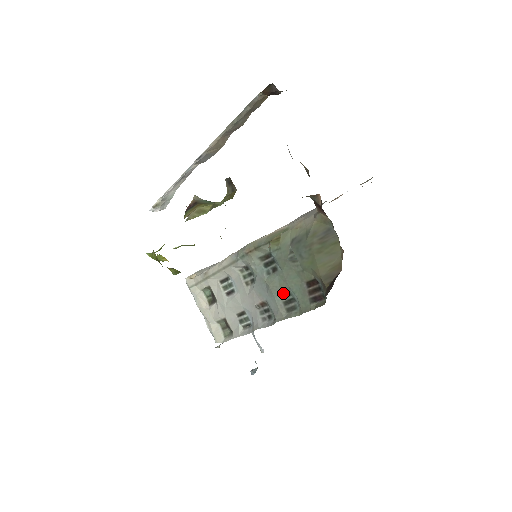
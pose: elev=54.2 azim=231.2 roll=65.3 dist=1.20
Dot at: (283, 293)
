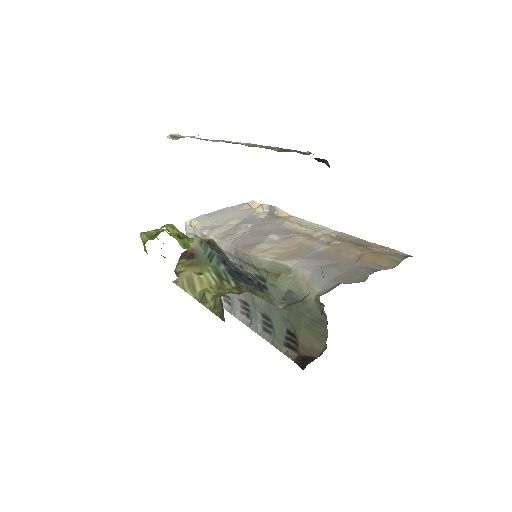
Dot at: (265, 315)
